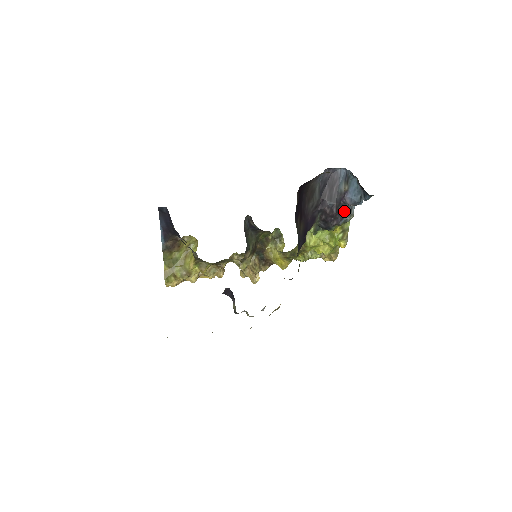
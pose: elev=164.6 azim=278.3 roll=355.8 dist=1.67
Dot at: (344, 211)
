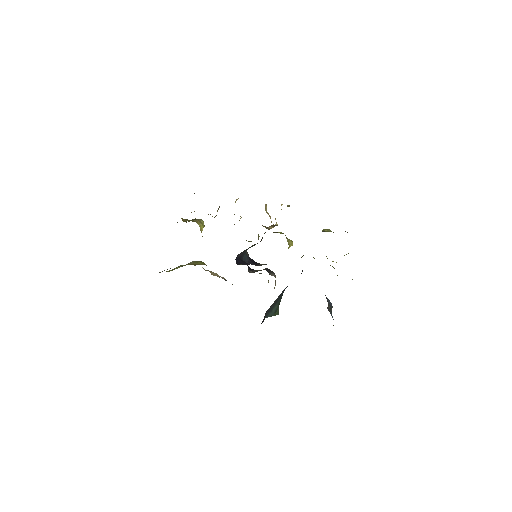
Dot at: occluded
